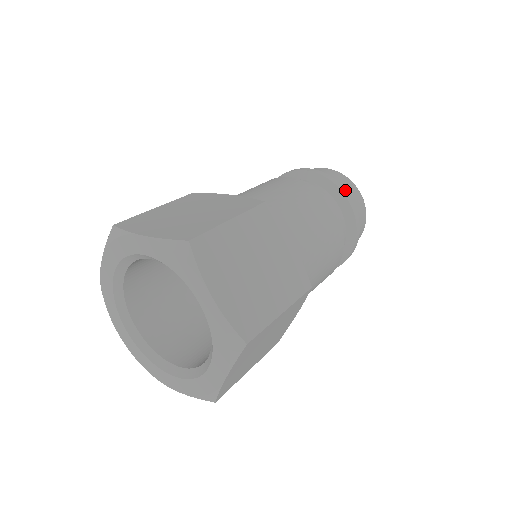
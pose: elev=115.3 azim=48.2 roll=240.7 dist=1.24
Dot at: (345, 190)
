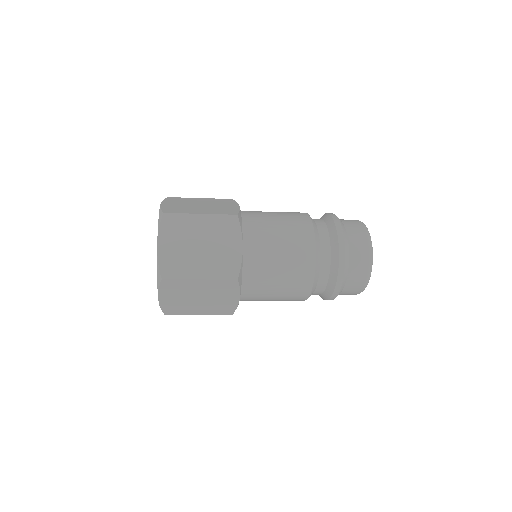
Dot at: (340, 286)
